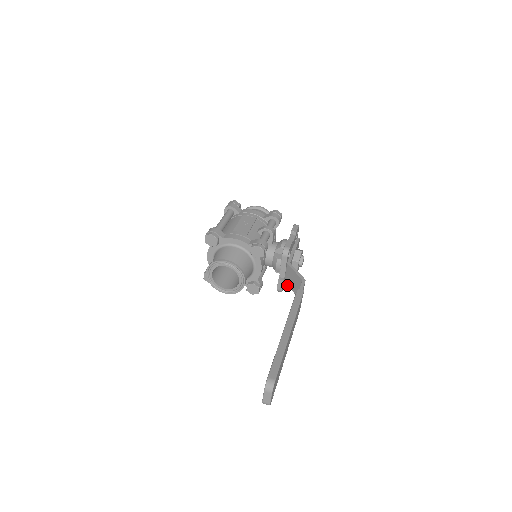
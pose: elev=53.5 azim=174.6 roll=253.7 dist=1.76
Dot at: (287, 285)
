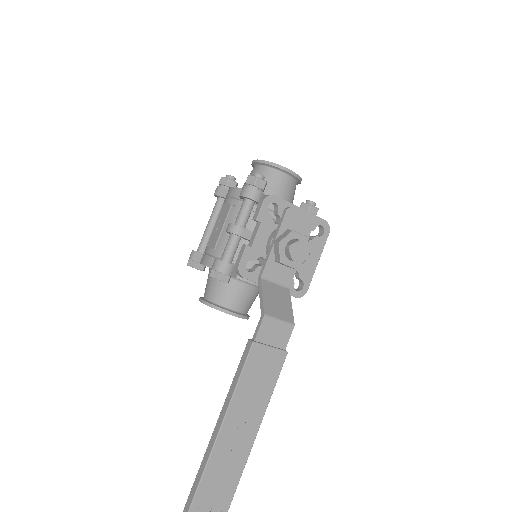
Dot at: occluded
